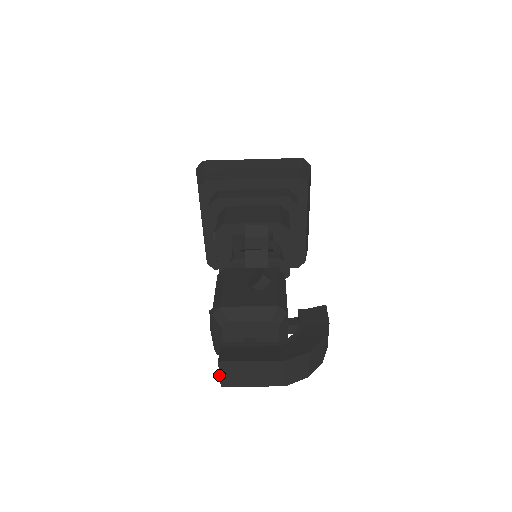
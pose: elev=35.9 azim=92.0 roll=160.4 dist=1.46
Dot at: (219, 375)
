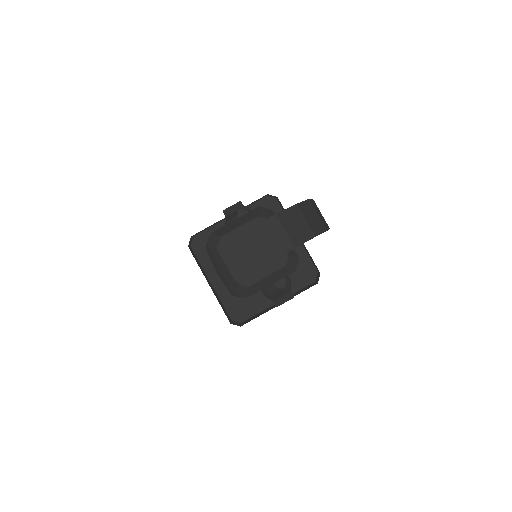
Dot at: occluded
